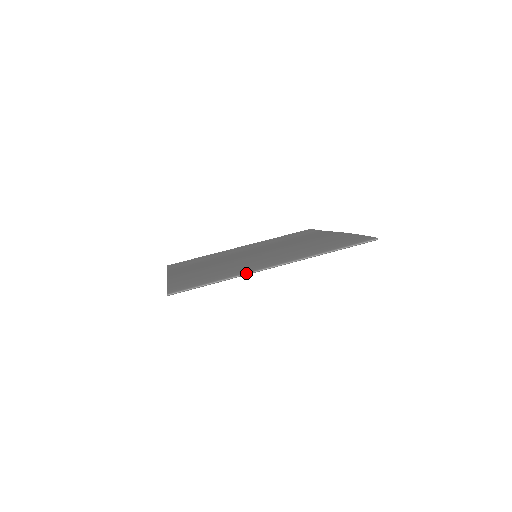
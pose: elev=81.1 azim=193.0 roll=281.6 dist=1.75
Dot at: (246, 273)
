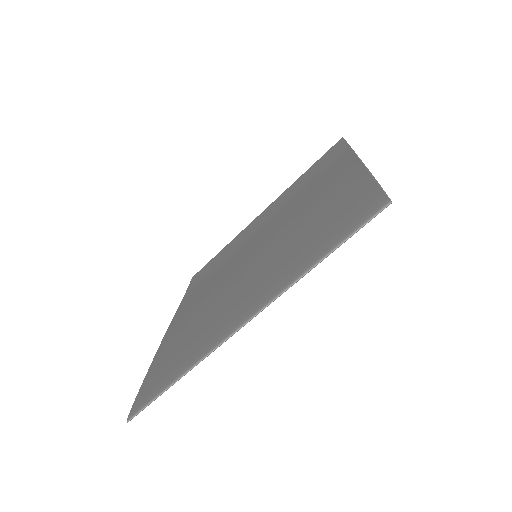
Dot at: (204, 356)
